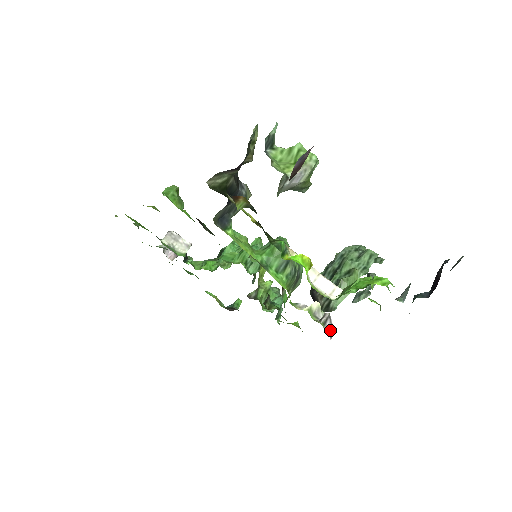
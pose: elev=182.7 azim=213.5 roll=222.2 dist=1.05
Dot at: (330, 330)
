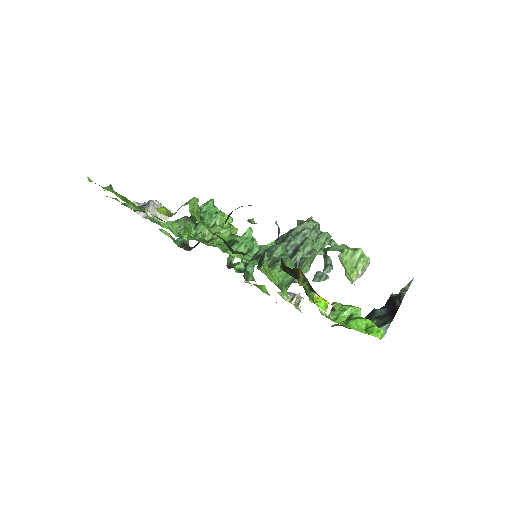
Dot at: occluded
